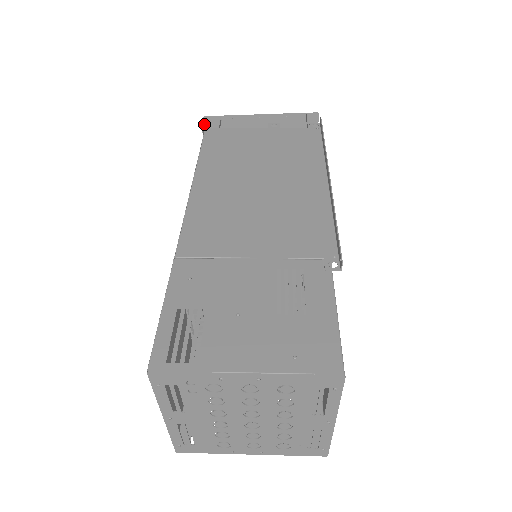
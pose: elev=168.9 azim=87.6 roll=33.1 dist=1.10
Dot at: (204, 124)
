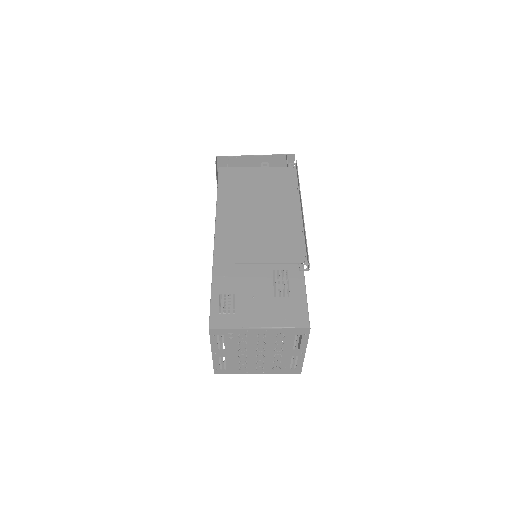
Dot at: (216, 161)
